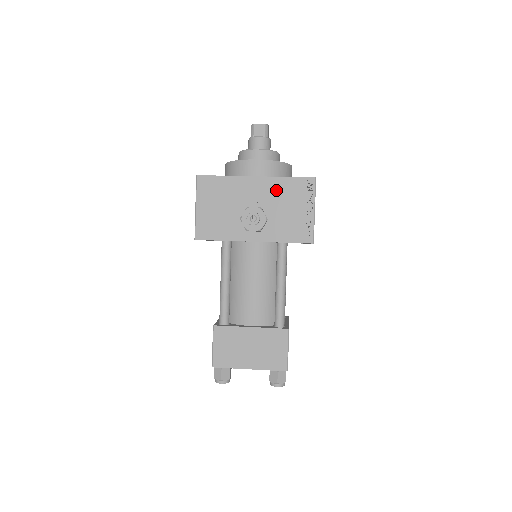
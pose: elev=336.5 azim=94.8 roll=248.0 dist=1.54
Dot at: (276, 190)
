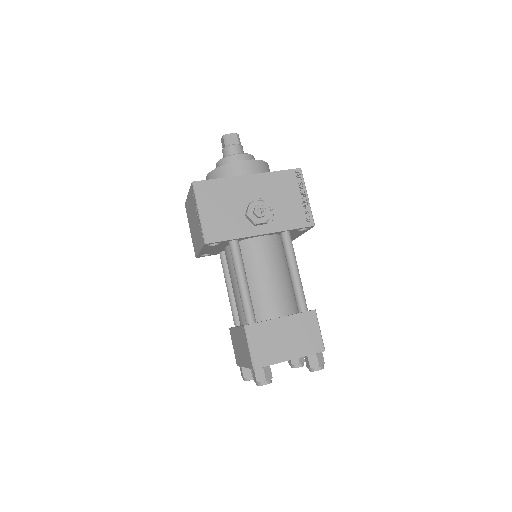
Dot at: (270, 184)
